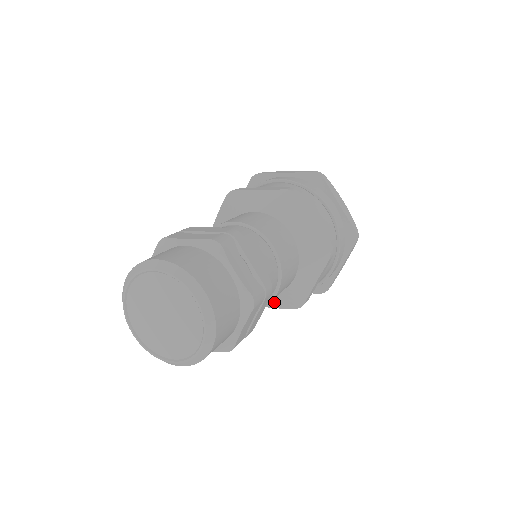
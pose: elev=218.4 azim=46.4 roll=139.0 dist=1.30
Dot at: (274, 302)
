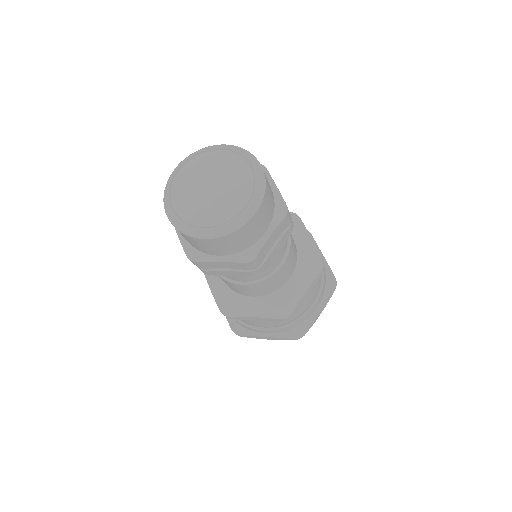
Dot at: (262, 308)
